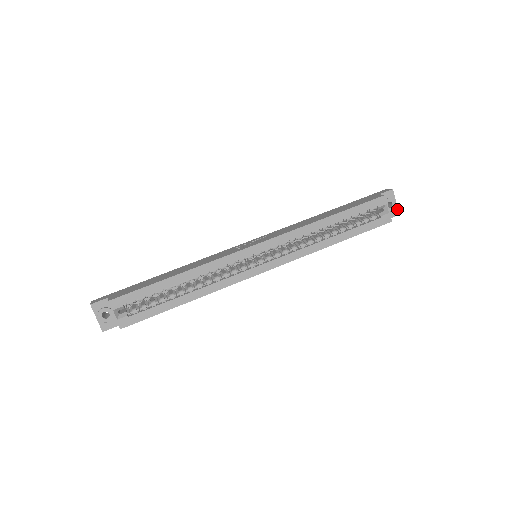
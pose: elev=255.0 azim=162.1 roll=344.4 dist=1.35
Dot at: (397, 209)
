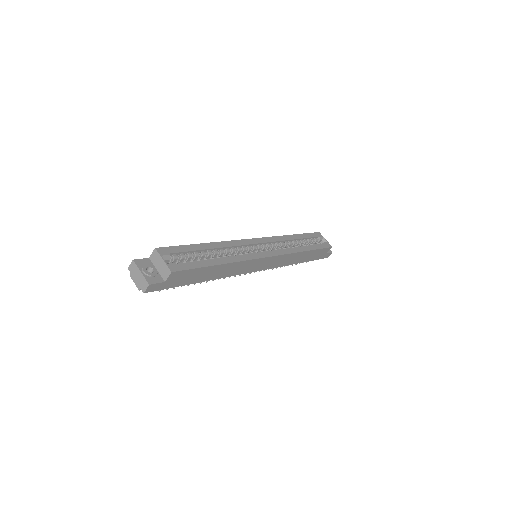
Dot at: occluded
